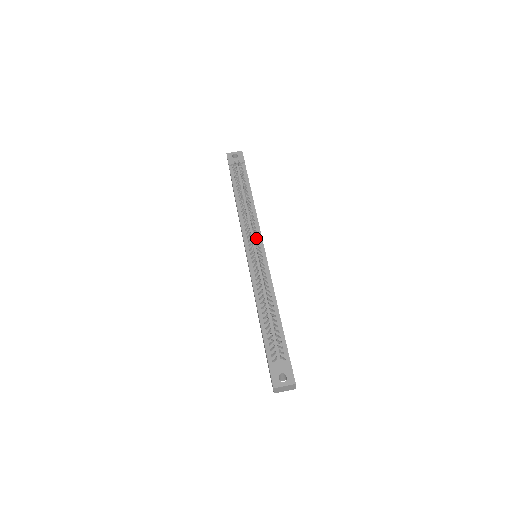
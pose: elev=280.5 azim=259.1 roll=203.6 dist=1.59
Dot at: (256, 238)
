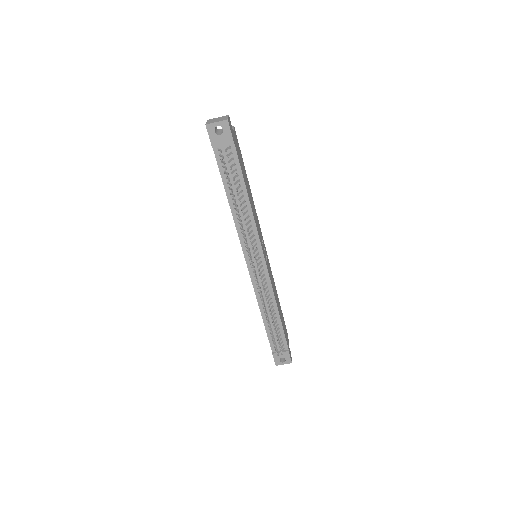
Dot at: occluded
